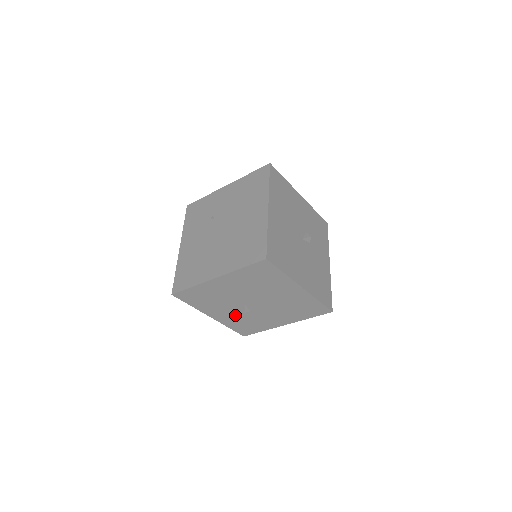
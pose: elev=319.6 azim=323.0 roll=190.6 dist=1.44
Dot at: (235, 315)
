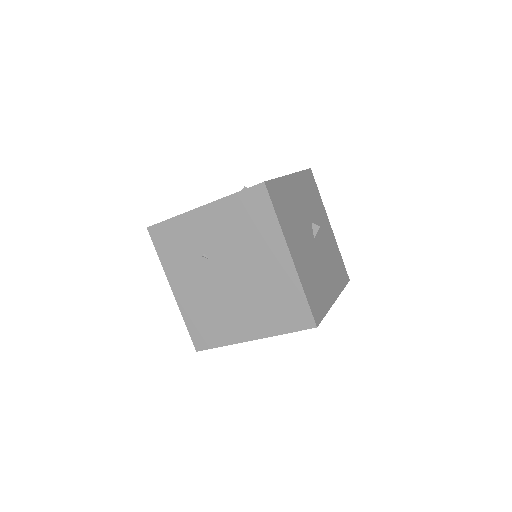
Dot at: occluded
